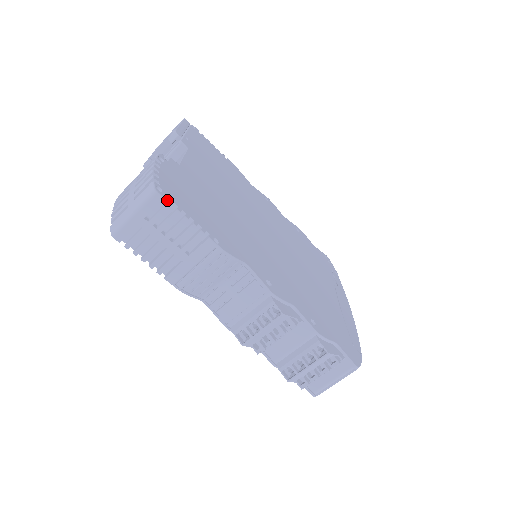
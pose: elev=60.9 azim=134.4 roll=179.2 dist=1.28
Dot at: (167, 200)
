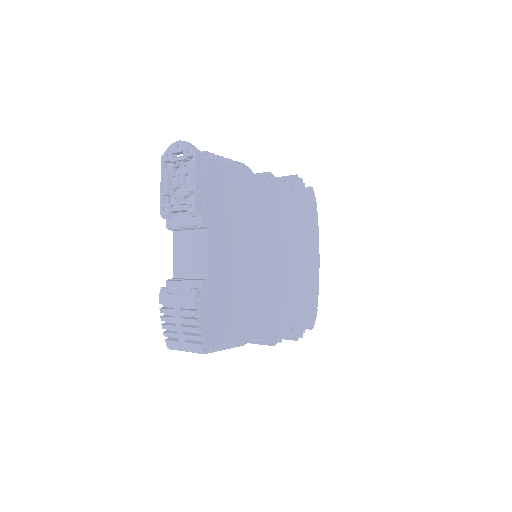
Dot at: (209, 347)
